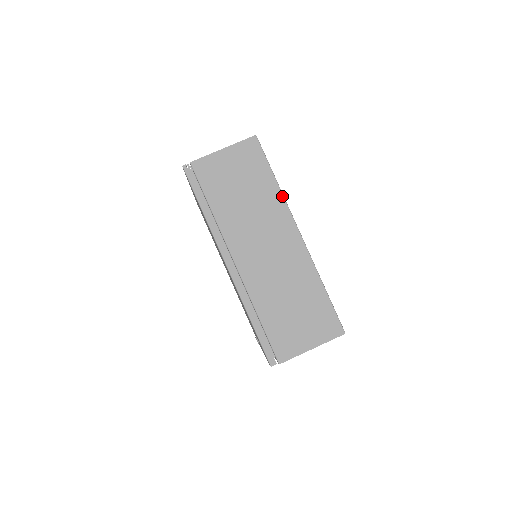
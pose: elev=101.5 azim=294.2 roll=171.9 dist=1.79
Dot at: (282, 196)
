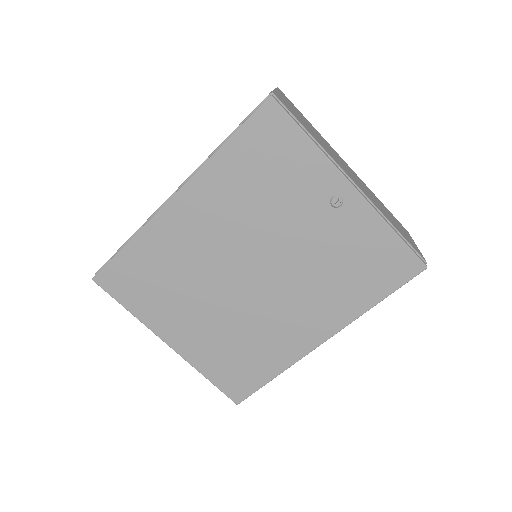
Dot at: occluded
